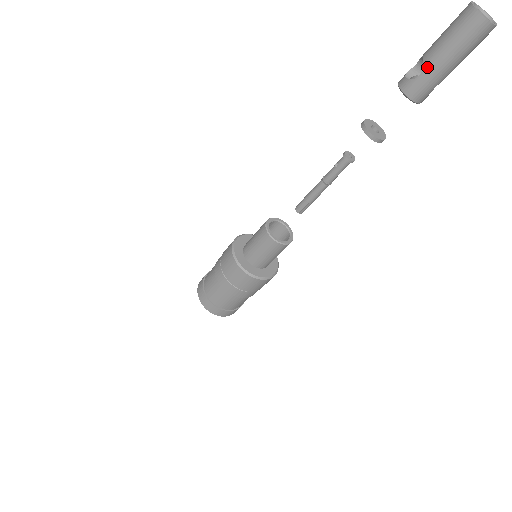
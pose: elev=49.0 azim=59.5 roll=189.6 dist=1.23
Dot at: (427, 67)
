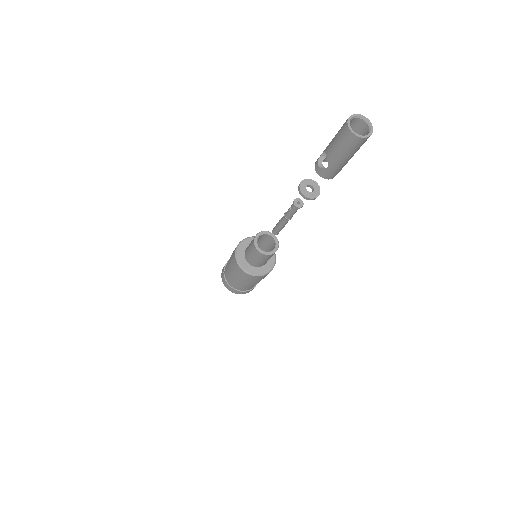
Dot at: (331, 163)
